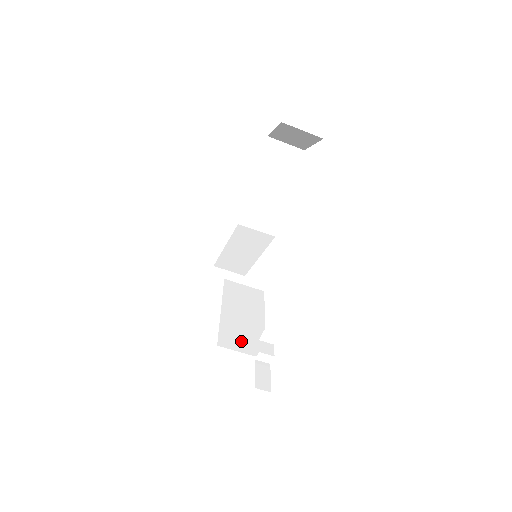
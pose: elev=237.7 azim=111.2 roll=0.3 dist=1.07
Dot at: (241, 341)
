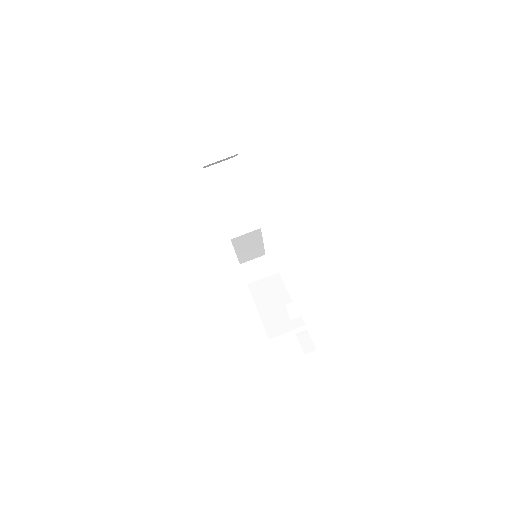
Dot at: (282, 325)
